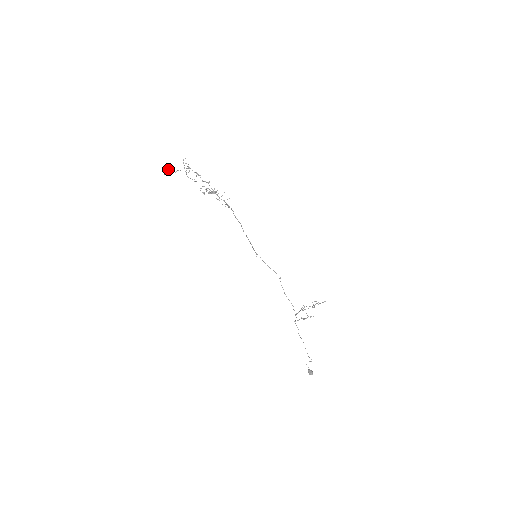
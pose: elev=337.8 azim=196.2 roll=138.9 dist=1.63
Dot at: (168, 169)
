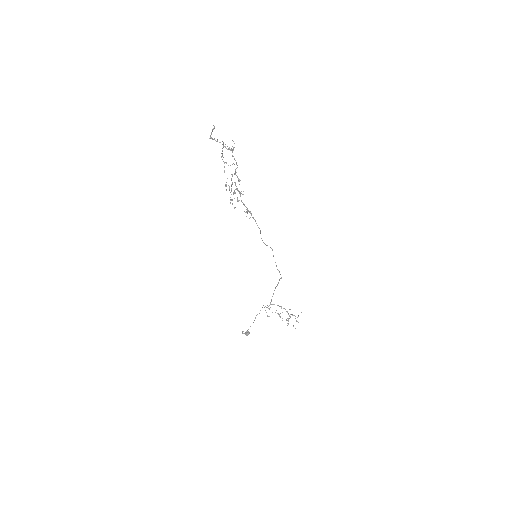
Dot at: (211, 132)
